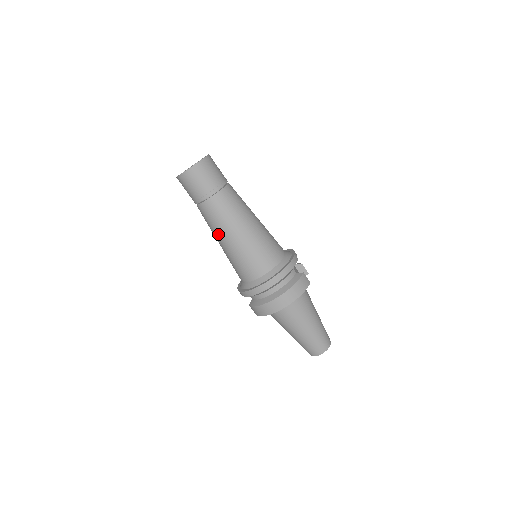
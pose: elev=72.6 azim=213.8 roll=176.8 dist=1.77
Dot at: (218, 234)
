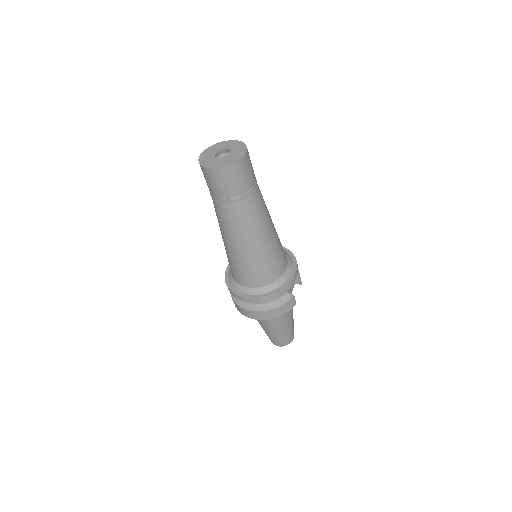
Dot at: (222, 233)
